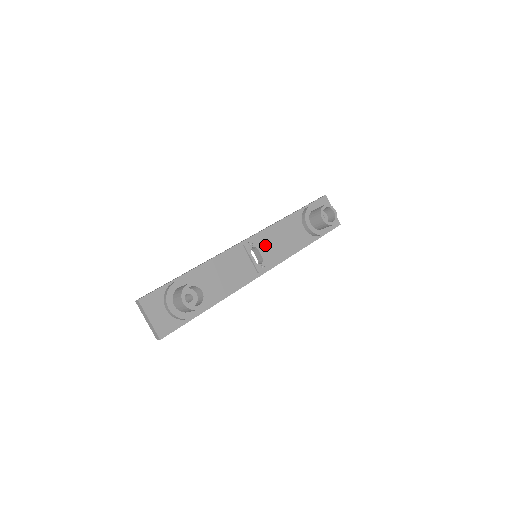
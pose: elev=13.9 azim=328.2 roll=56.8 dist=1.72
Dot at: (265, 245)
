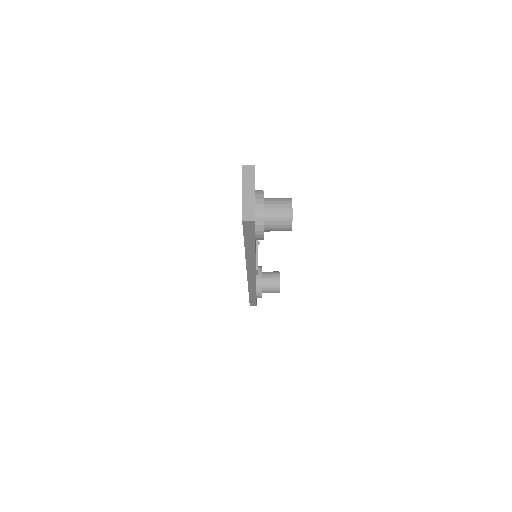
Dot at: occluded
